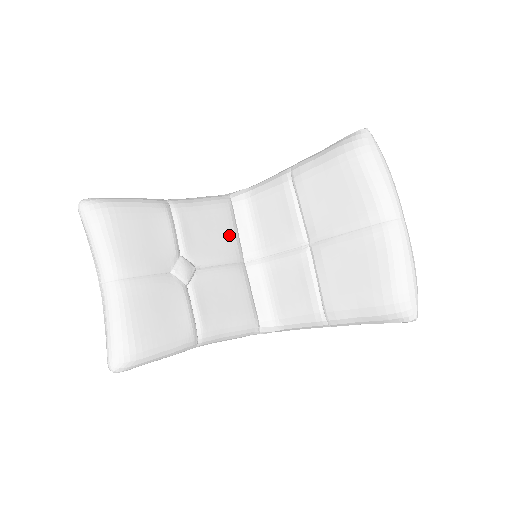
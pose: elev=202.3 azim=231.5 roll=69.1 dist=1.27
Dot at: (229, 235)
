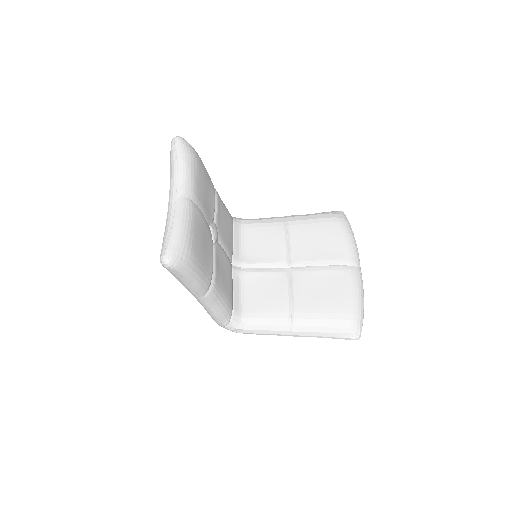
Dot at: (231, 238)
